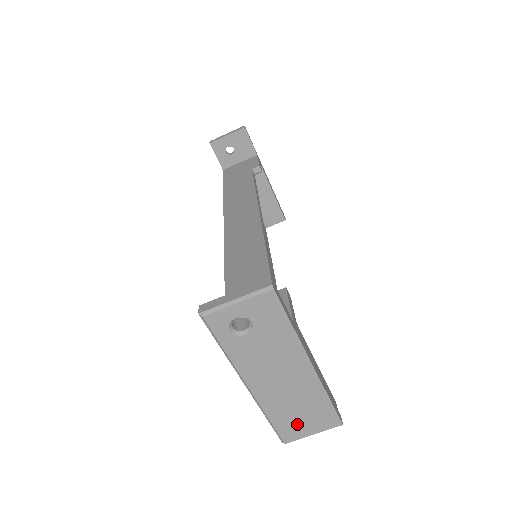
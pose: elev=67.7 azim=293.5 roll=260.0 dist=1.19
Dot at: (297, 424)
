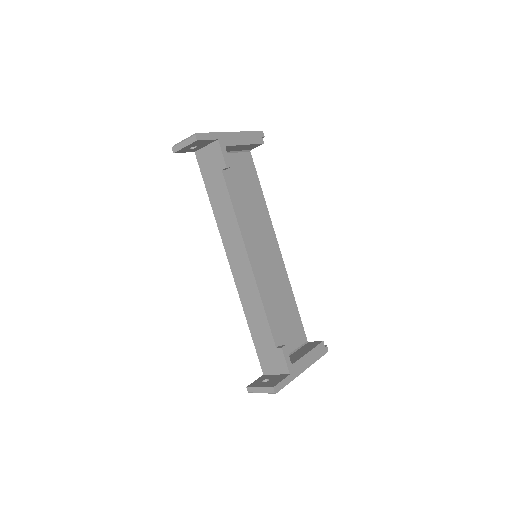
Dot at: occluded
